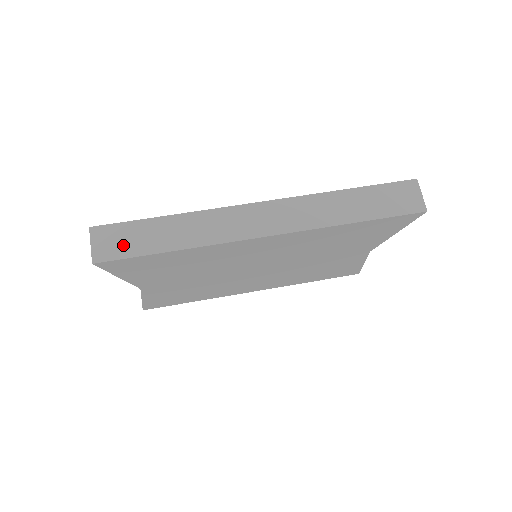
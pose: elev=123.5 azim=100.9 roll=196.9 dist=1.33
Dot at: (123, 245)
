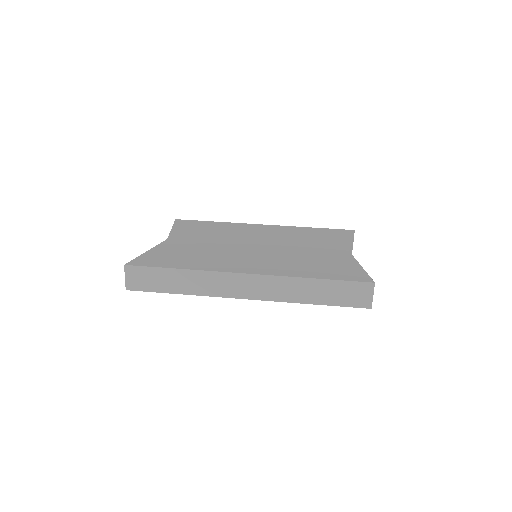
Dot at: (146, 282)
